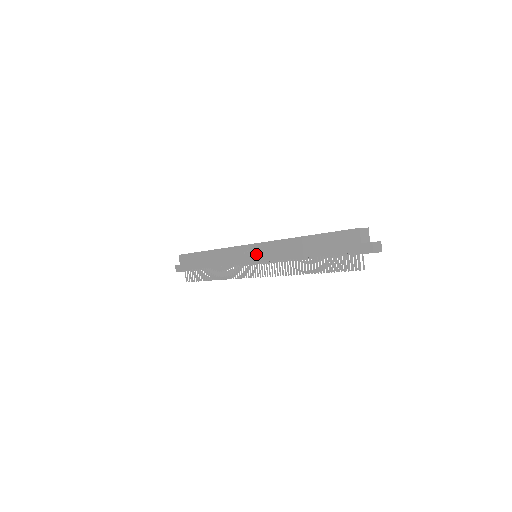
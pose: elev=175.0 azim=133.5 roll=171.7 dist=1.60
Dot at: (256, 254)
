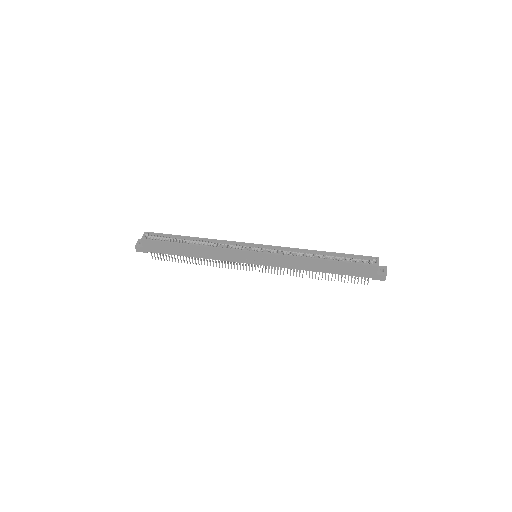
Dot at: (262, 260)
